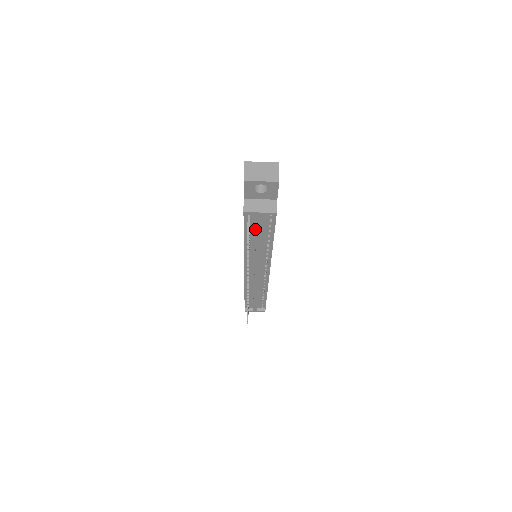
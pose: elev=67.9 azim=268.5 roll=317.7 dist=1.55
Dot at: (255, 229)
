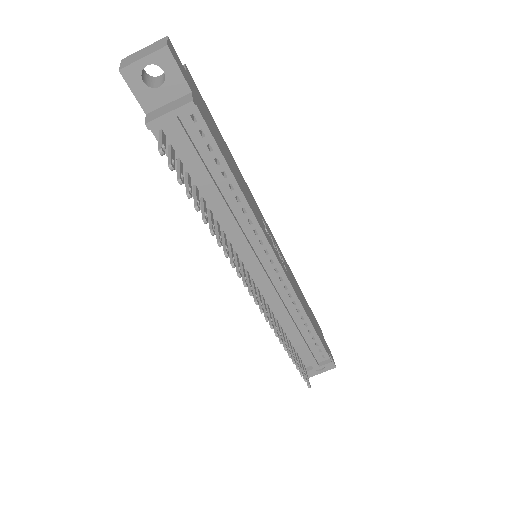
Dot at: (194, 167)
